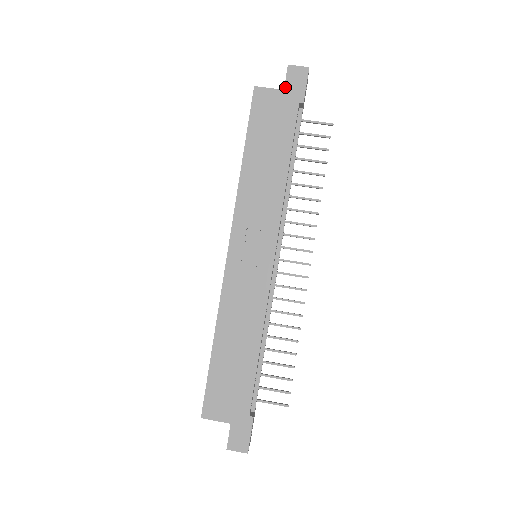
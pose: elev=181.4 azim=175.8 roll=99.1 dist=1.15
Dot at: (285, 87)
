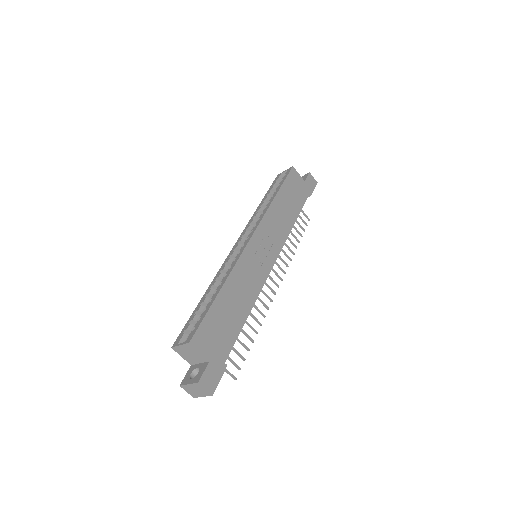
Dot at: (306, 181)
